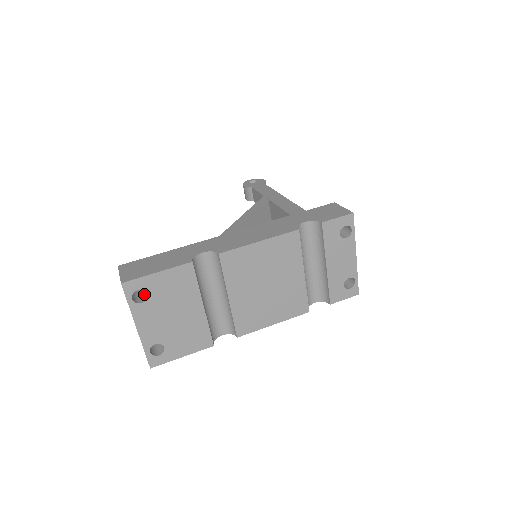
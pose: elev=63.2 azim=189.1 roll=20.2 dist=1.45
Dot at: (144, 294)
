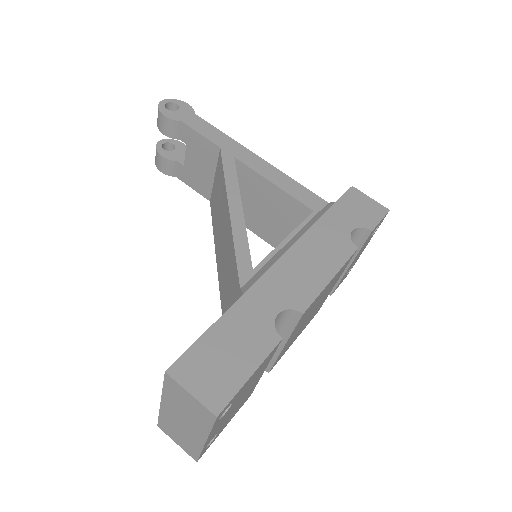
Dot at: occluded
